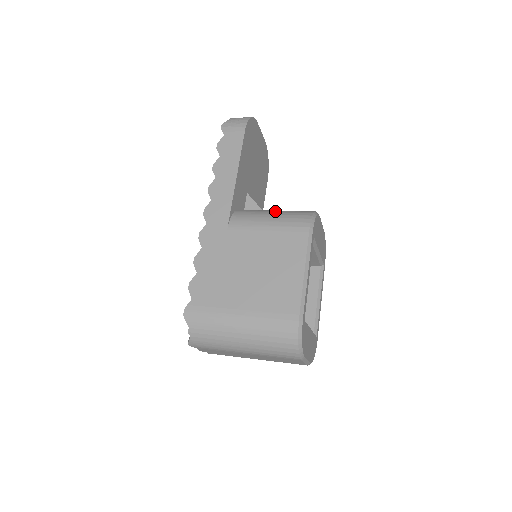
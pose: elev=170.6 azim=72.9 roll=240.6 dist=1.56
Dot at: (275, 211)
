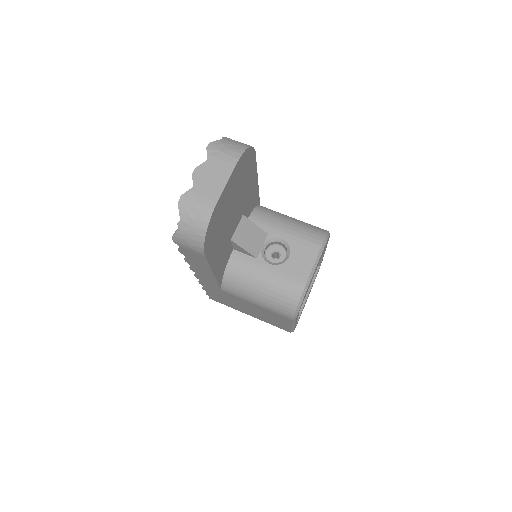
Dot at: (262, 289)
